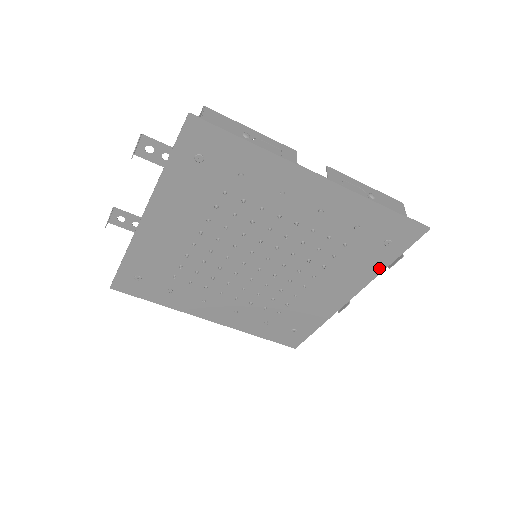
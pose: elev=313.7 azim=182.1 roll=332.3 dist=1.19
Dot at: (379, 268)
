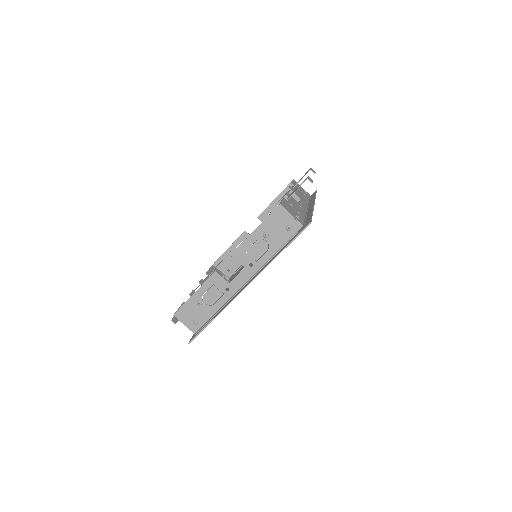
Dot at: occluded
